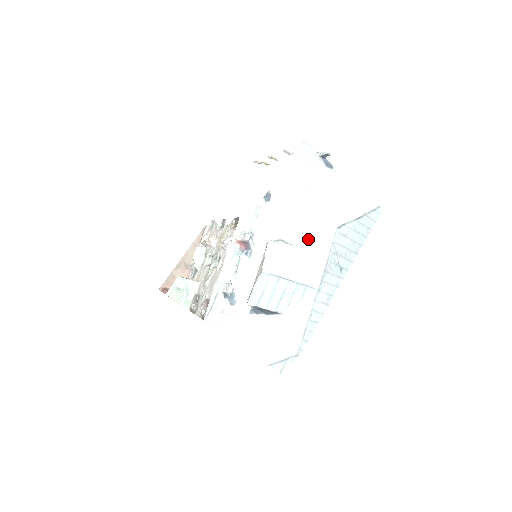
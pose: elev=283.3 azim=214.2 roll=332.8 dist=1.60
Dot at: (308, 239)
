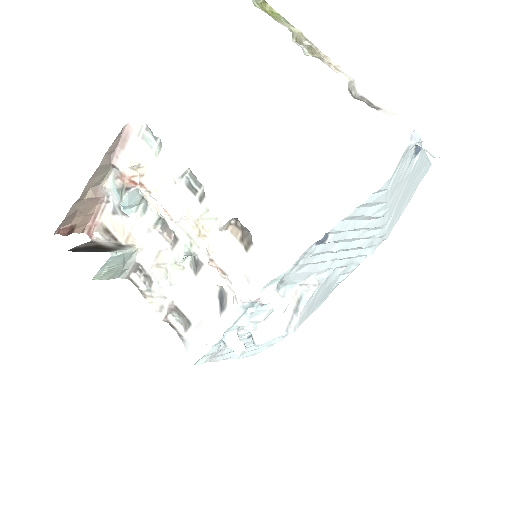
Dot at: (345, 261)
